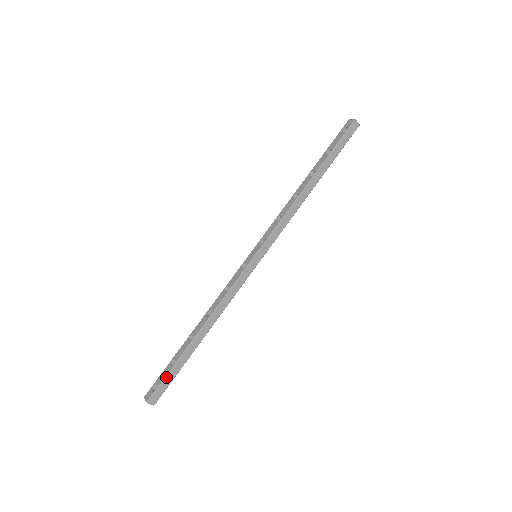
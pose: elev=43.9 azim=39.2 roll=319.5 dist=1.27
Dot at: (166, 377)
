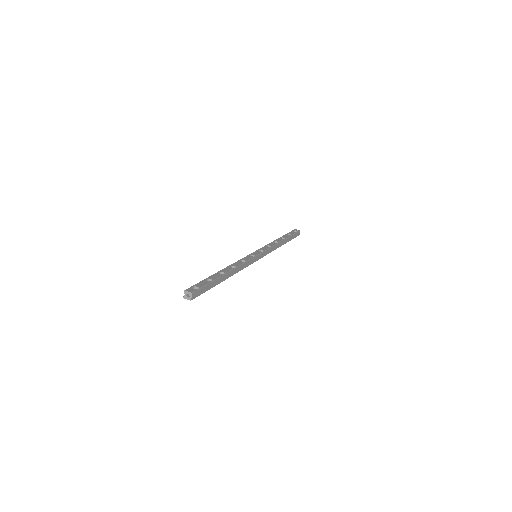
Dot at: (206, 285)
